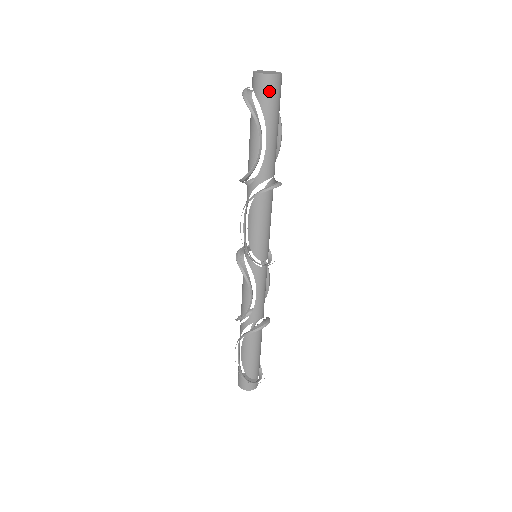
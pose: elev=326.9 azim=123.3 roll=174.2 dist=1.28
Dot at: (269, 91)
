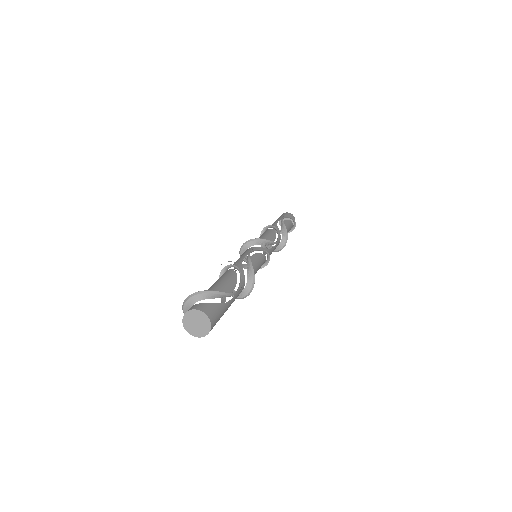
Dot at: occluded
